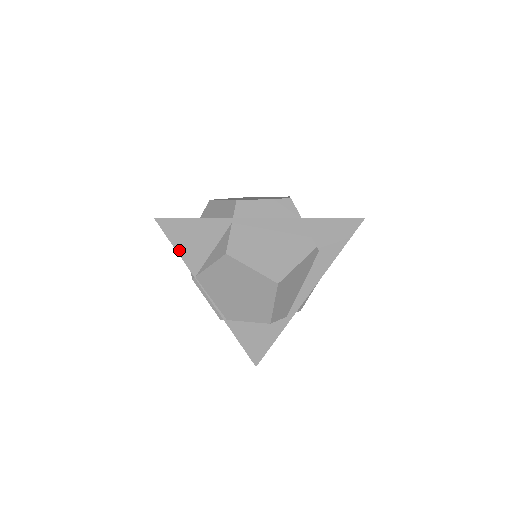
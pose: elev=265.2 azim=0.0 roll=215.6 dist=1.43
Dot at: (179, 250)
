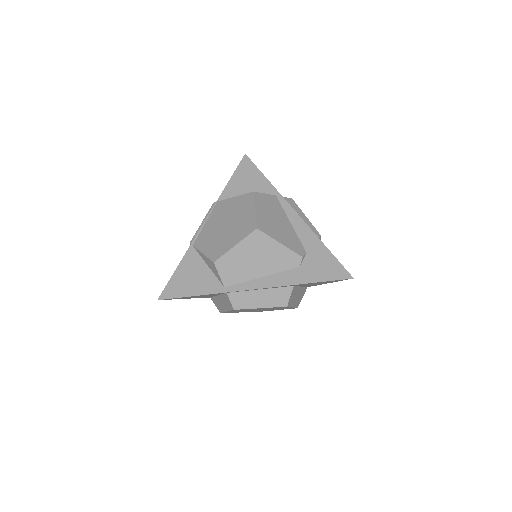
Dot at: (232, 180)
